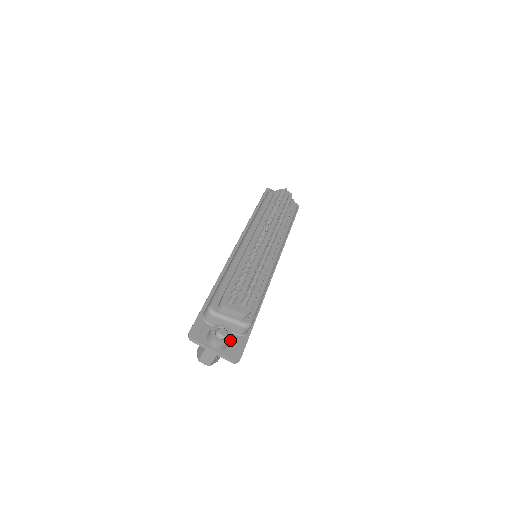
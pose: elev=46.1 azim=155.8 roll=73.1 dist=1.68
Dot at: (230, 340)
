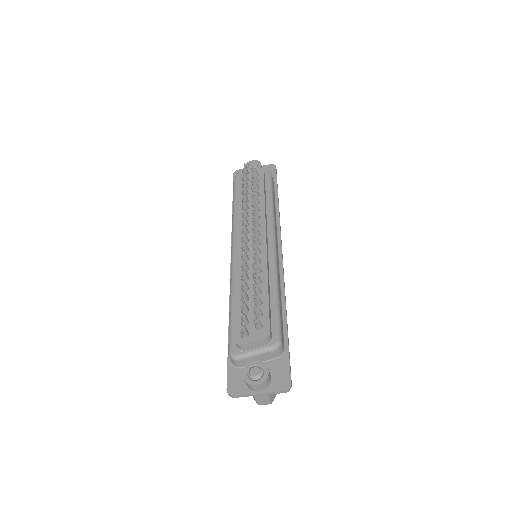
Dot at: (267, 374)
